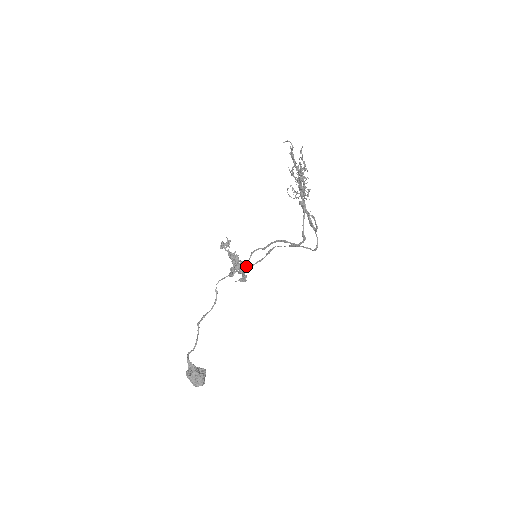
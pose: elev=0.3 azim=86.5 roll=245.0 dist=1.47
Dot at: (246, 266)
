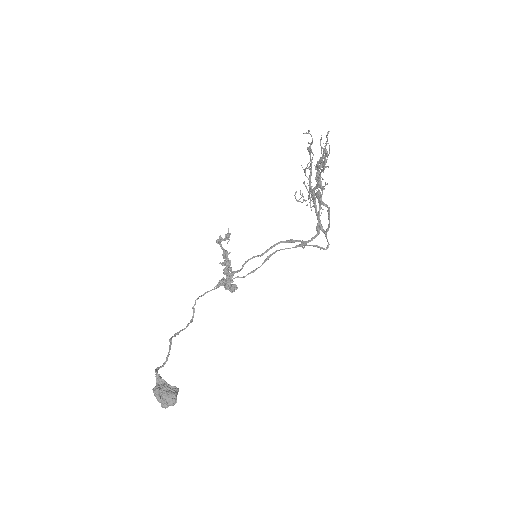
Dot at: (236, 277)
